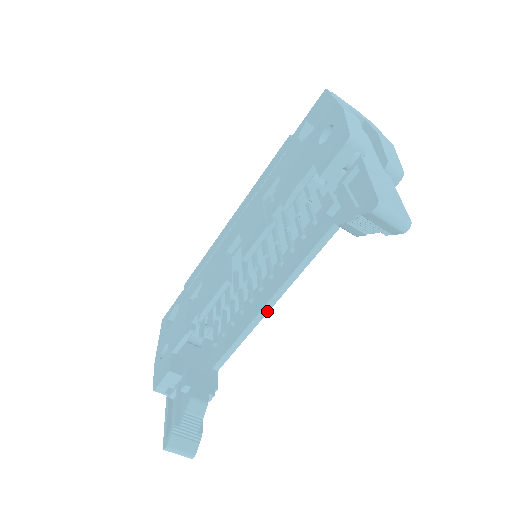
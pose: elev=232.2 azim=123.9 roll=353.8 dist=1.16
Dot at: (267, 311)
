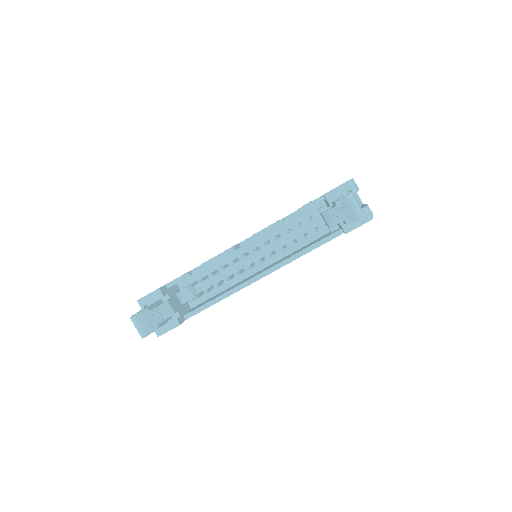
Dot at: (246, 286)
